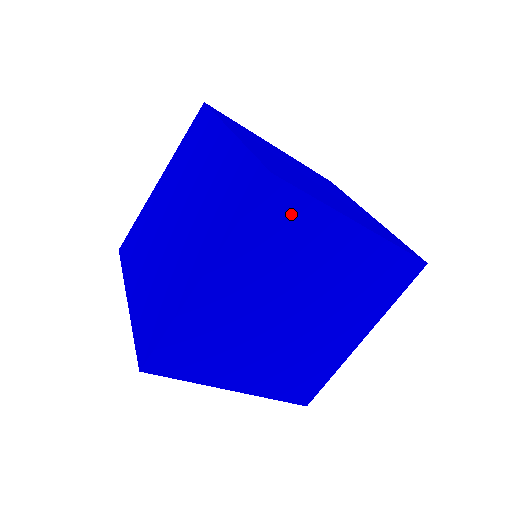
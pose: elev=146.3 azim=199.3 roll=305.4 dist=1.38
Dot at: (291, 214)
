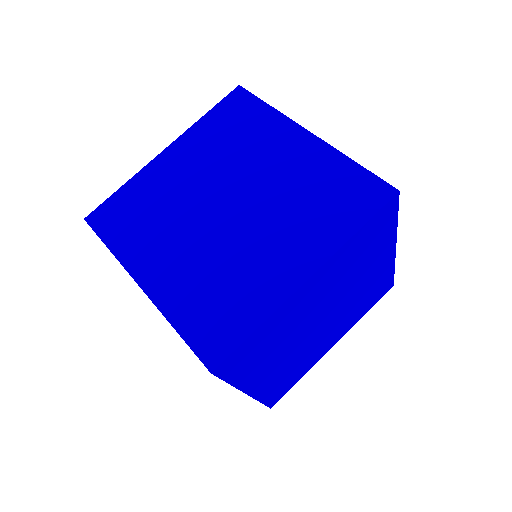
Dot at: (247, 113)
